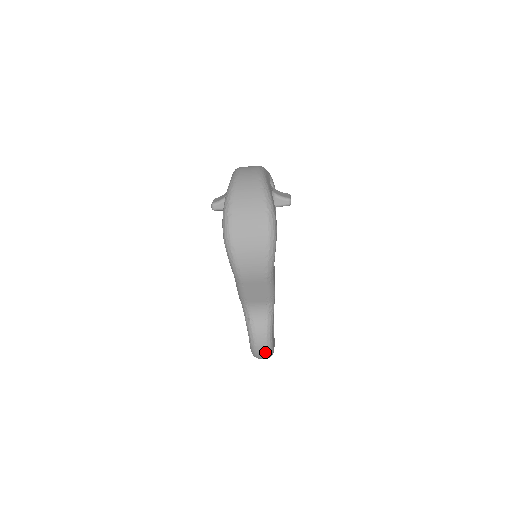
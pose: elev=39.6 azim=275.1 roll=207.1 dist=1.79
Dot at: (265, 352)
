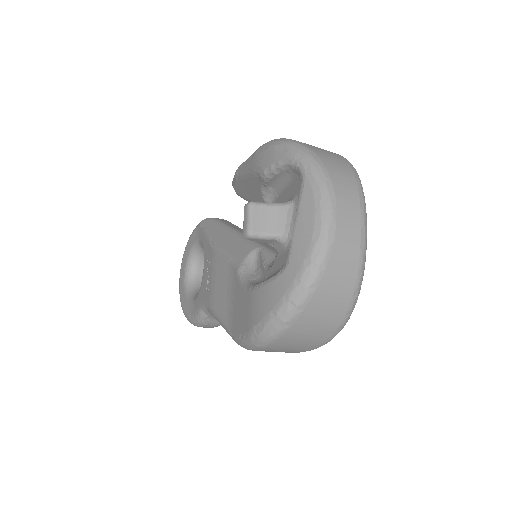
Dot at: occluded
